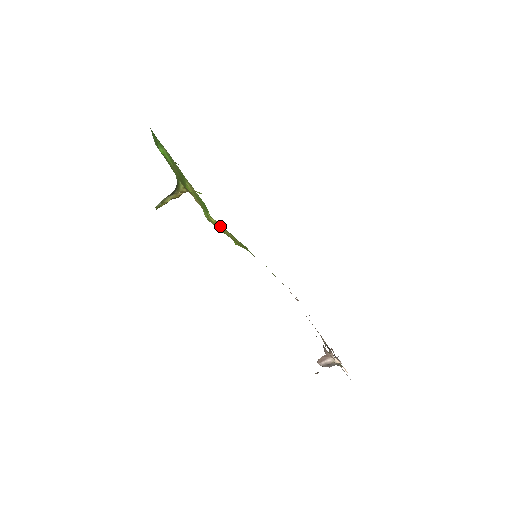
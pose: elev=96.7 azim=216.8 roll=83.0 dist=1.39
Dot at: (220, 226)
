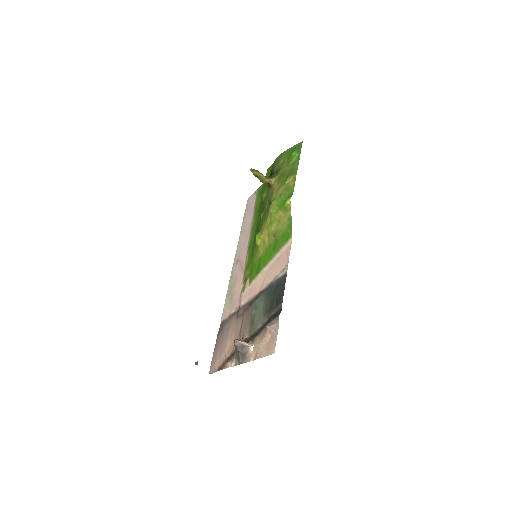
Dot at: (288, 209)
